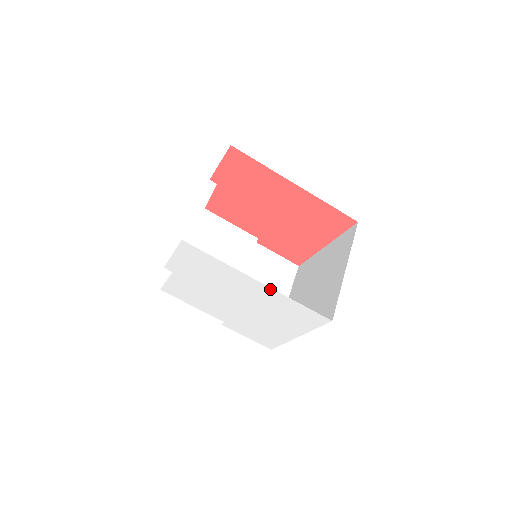
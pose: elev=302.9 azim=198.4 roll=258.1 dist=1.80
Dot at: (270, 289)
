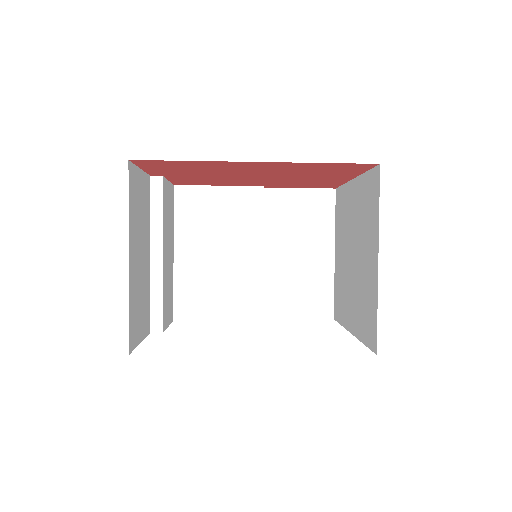
Dot at: occluded
